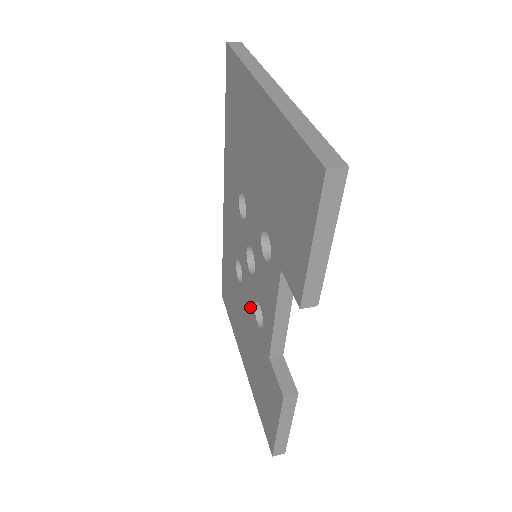
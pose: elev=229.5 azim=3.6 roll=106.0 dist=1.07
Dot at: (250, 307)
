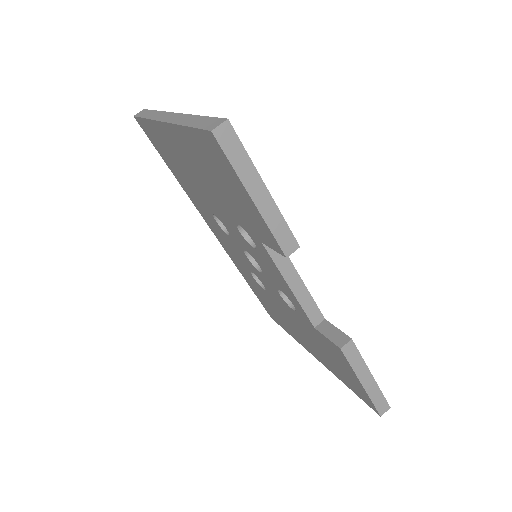
Dot at: (281, 301)
